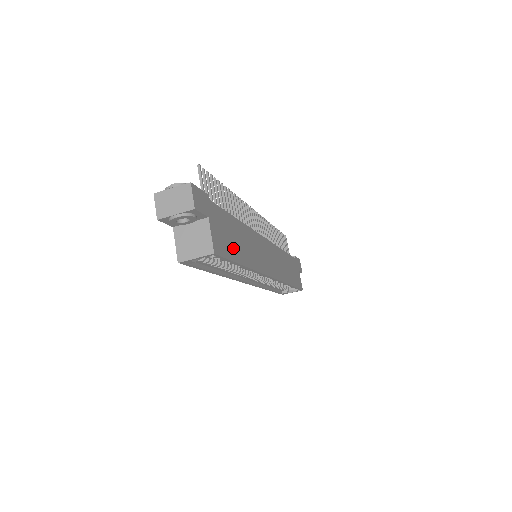
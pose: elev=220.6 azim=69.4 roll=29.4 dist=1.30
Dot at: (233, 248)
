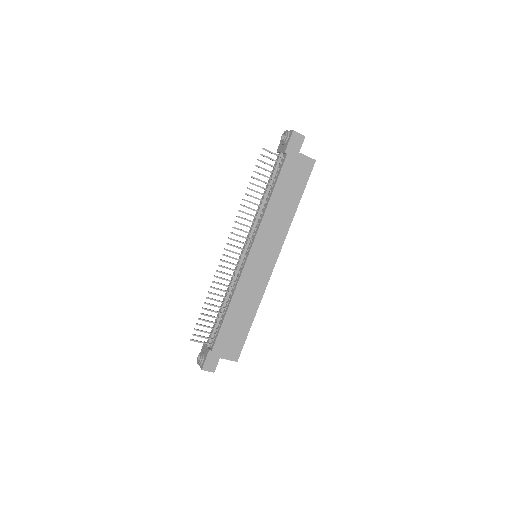
Dot at: (240, 332)
